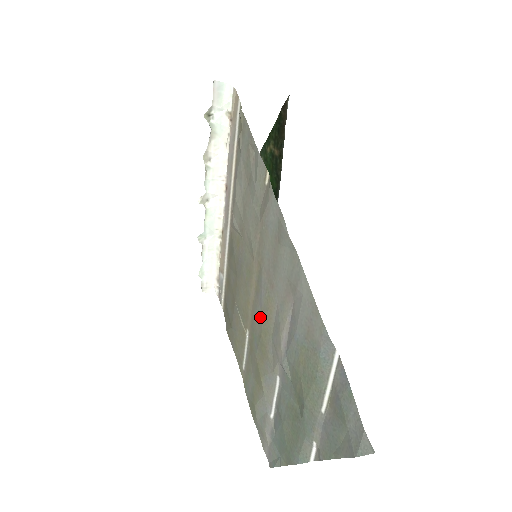
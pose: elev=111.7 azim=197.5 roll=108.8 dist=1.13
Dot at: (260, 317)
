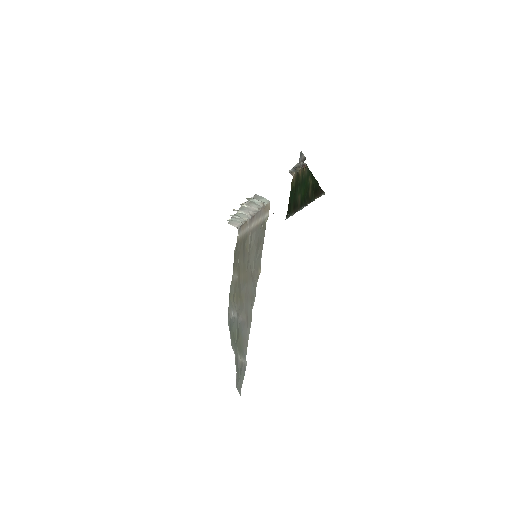
Dot at: (240, 290)
